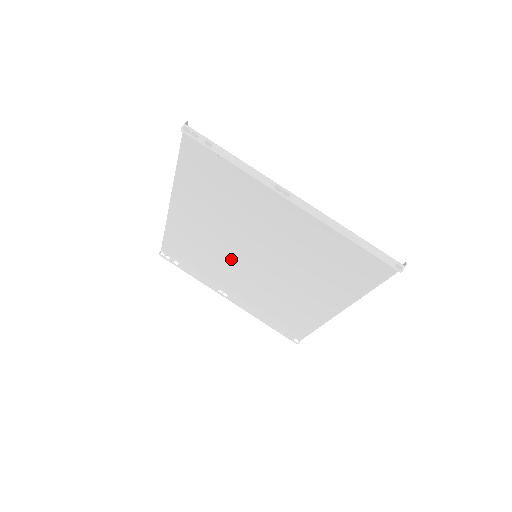
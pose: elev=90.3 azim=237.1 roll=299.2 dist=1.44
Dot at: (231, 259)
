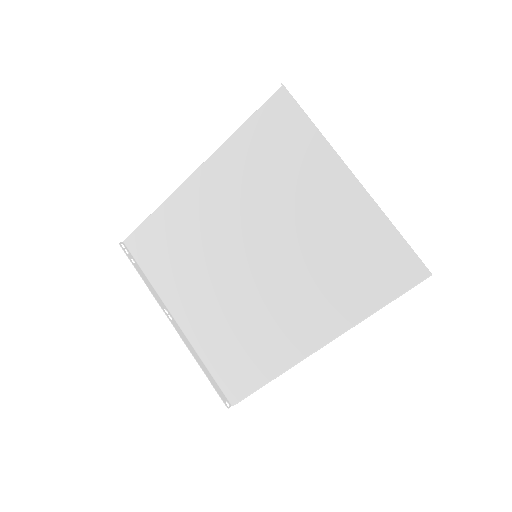
Dot at: (218, 260)
